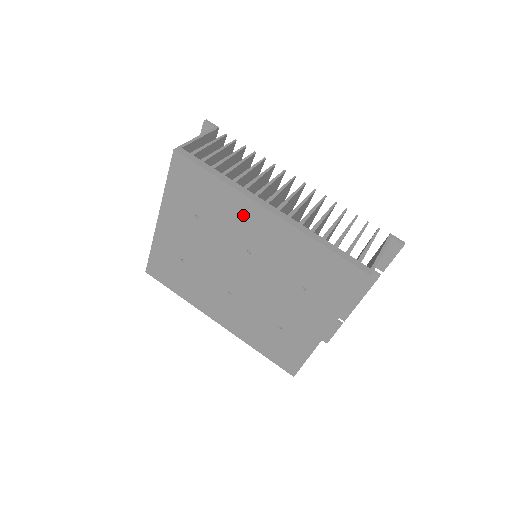
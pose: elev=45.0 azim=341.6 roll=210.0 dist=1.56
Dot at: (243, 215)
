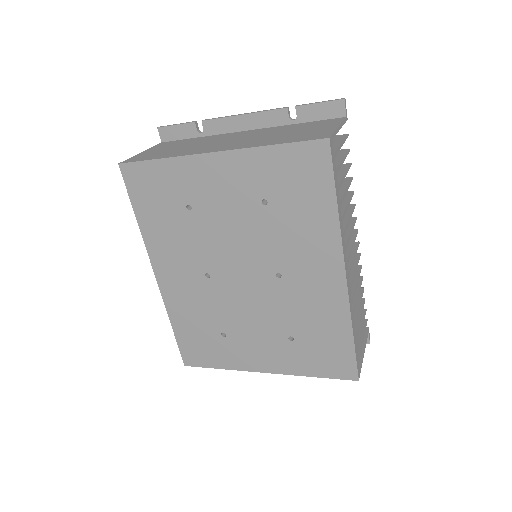
Dot at: (317, 253)
